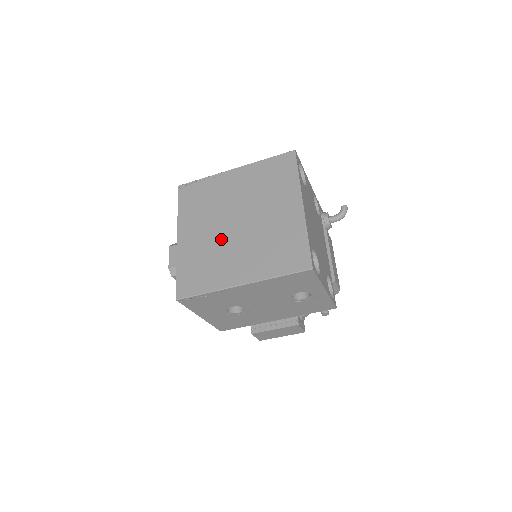
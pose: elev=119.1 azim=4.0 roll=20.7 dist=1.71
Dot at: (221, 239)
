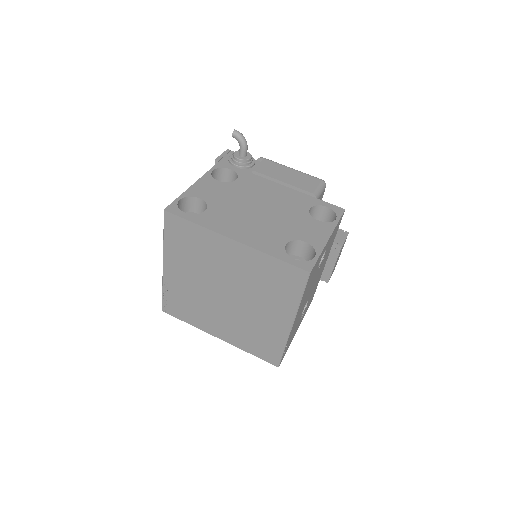
Dot at: (236, 314)
